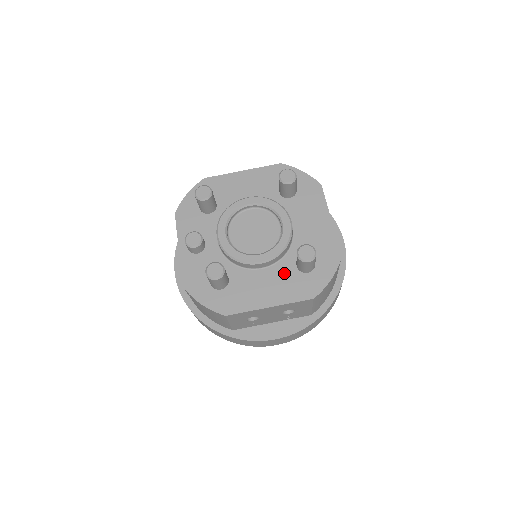
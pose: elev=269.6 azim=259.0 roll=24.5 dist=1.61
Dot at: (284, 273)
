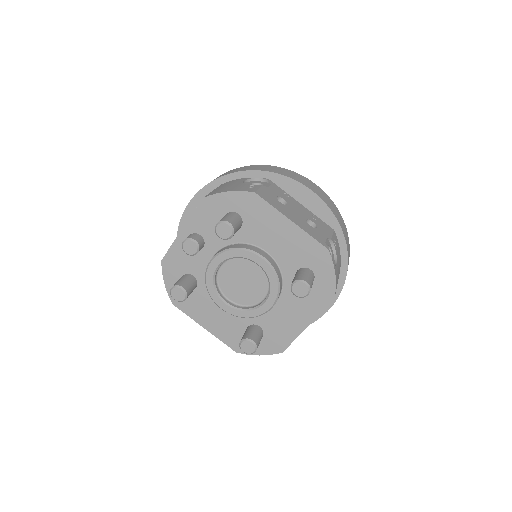
Dot at: (235, 322)
